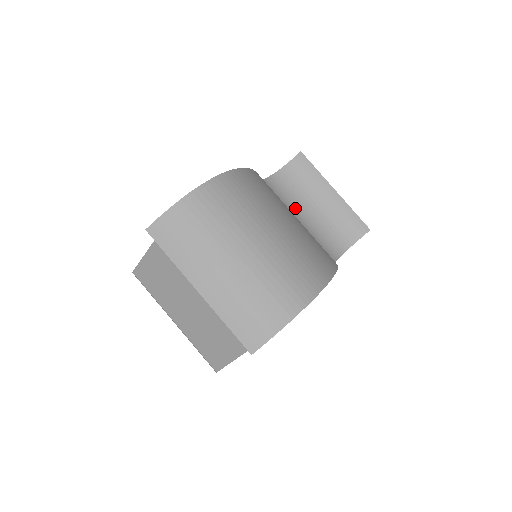
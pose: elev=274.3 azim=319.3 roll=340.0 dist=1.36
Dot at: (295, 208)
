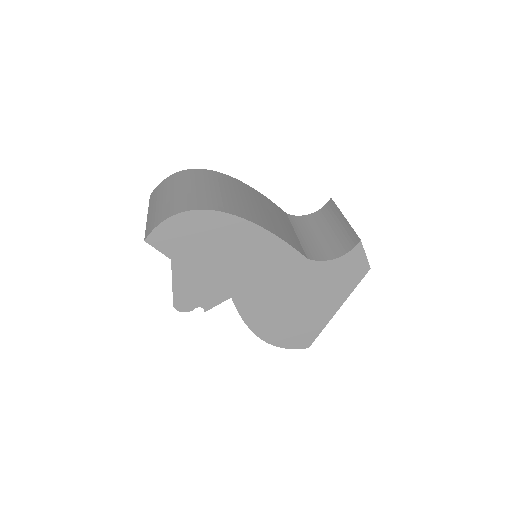
Dot at: (307, 231)
